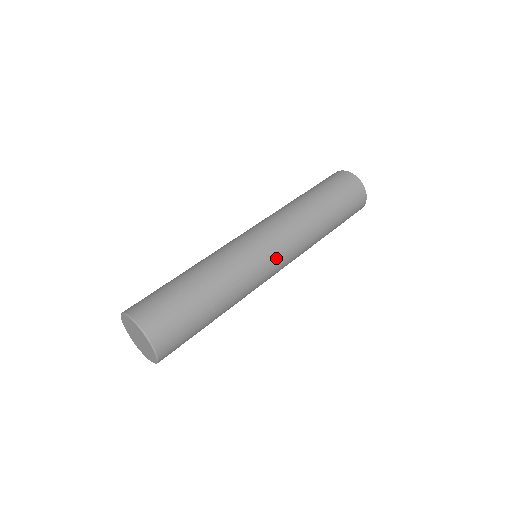
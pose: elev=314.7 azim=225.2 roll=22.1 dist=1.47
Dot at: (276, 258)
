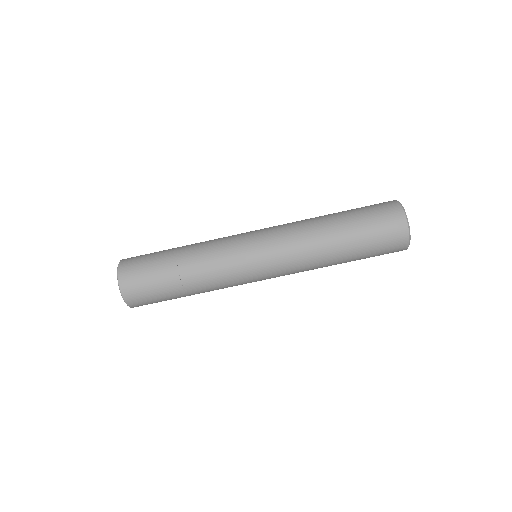
Dot at: (265, 279)
